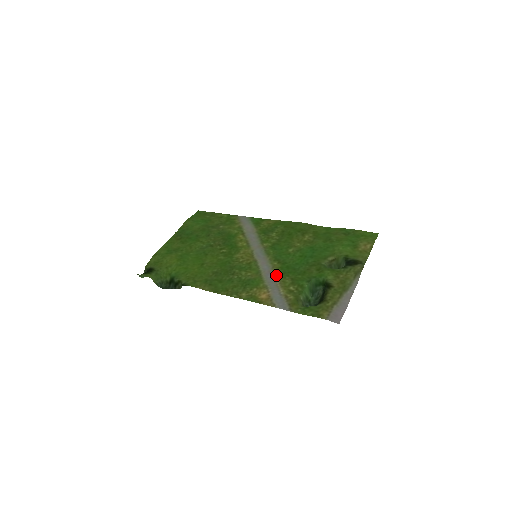
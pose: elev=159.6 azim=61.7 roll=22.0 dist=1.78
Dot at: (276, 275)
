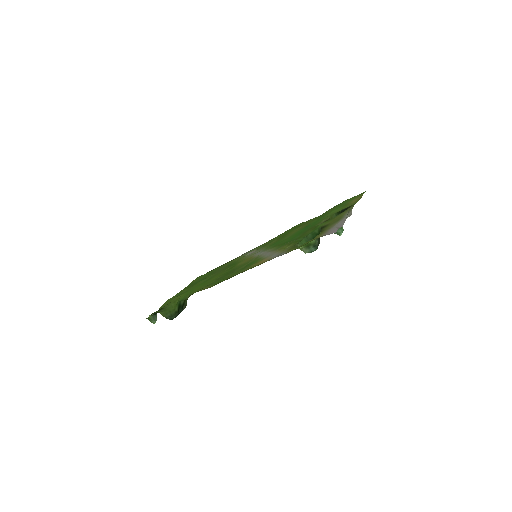
Dot at: (274, 250)
